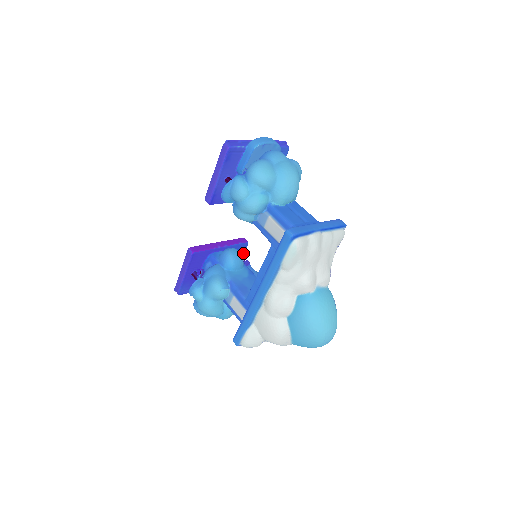
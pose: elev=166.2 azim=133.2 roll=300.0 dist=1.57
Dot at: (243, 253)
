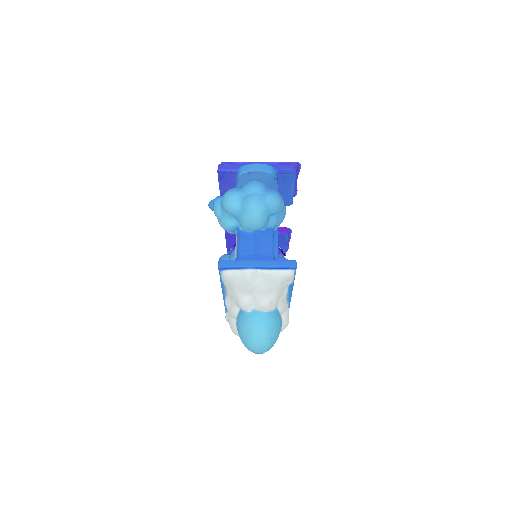
Dot at: (286, 239)
